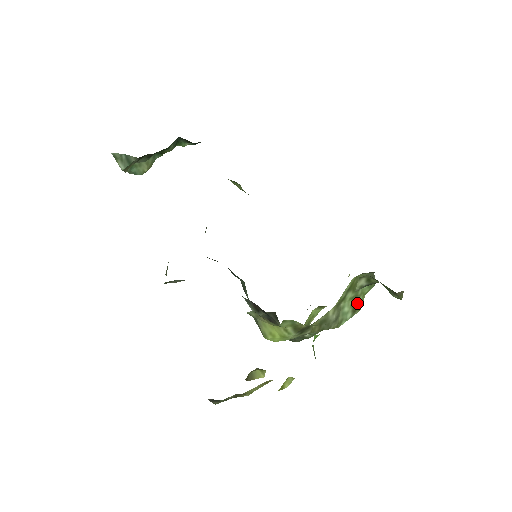
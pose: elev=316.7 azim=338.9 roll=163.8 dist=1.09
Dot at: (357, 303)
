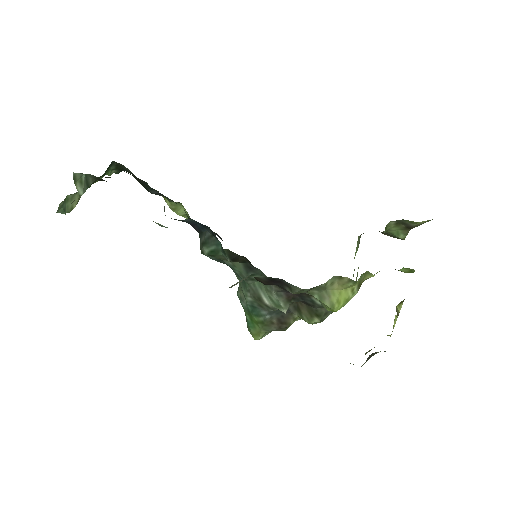
Dot at: occluded
